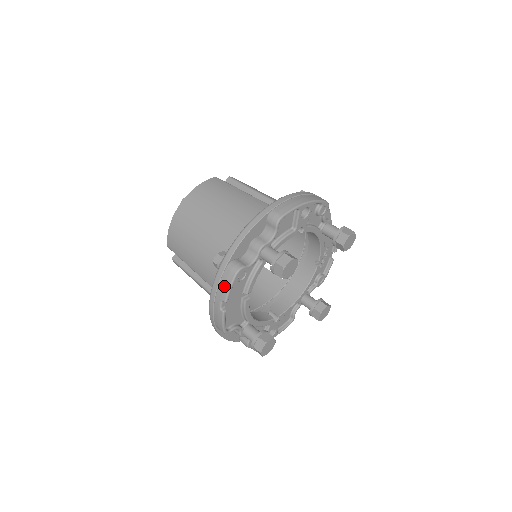
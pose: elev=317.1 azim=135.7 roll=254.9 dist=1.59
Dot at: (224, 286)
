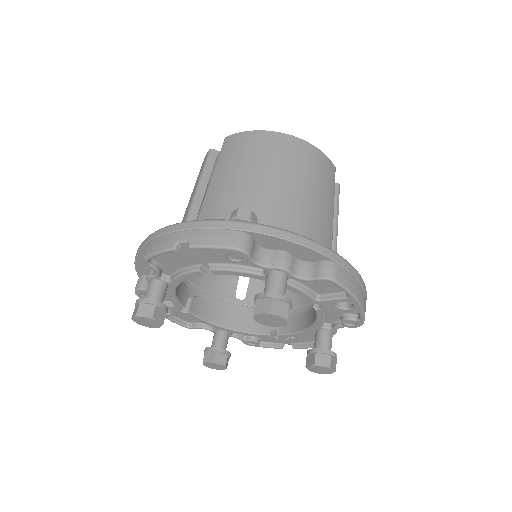
Dot at: (212, 237)
